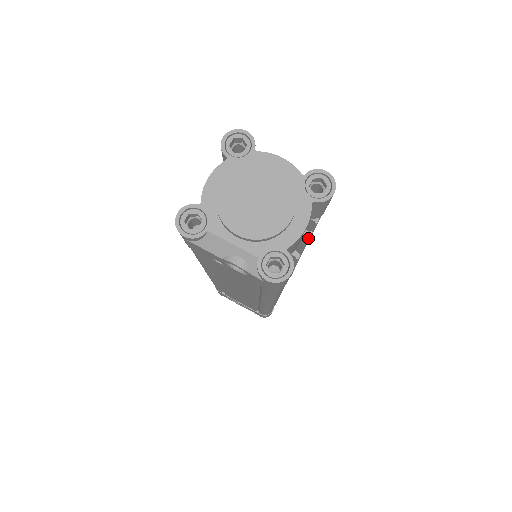
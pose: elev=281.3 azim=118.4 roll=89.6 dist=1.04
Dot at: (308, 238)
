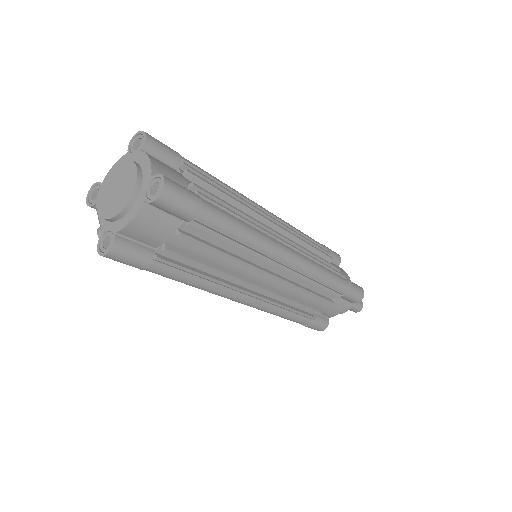
Dot at: (184, 238)
